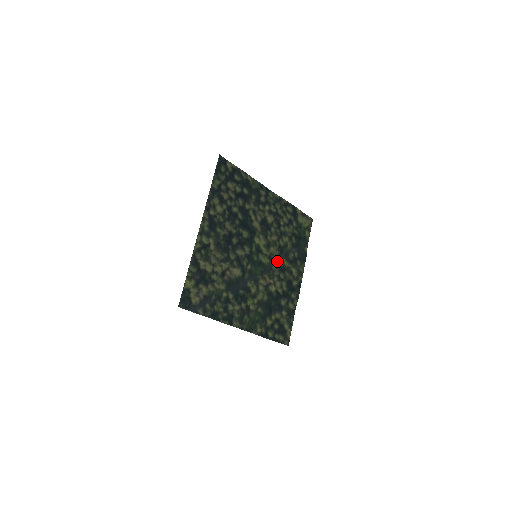
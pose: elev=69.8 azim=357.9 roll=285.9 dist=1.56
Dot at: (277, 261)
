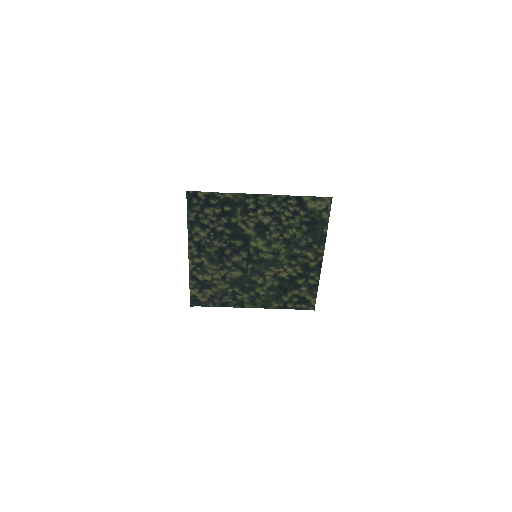
Dot at: (284, 252)
